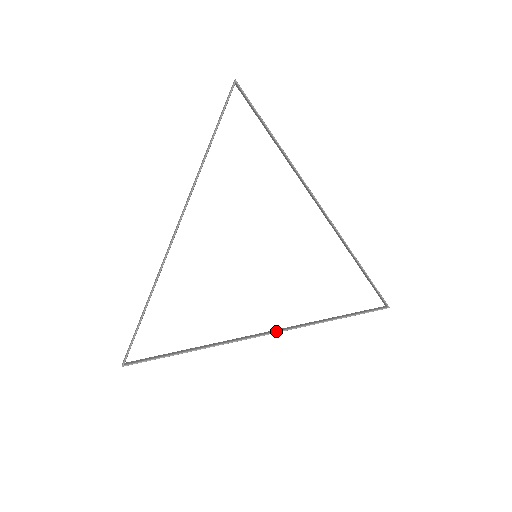
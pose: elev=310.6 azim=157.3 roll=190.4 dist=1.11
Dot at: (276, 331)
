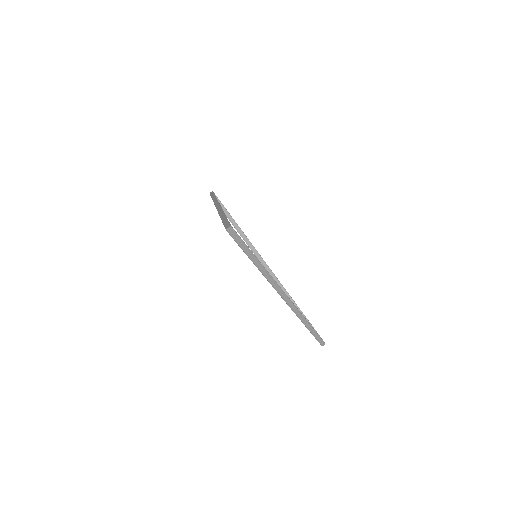
Dot at: (290, 300)
